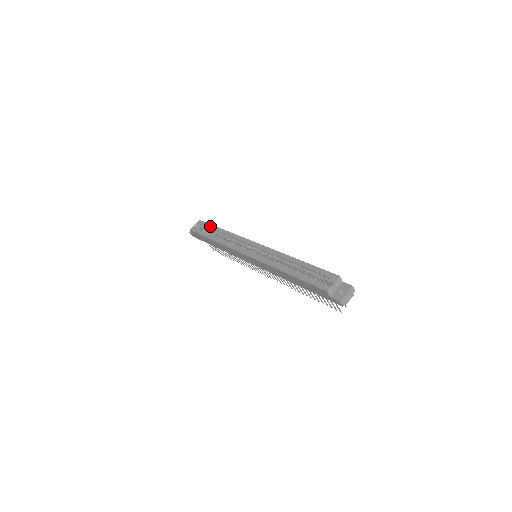
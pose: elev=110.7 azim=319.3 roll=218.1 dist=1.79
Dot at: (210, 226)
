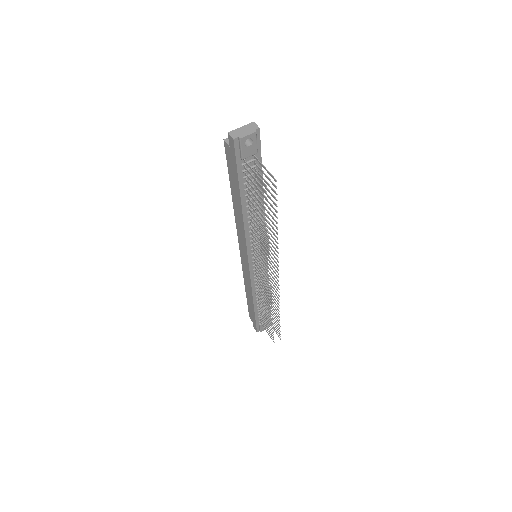
Dot at: occluded
